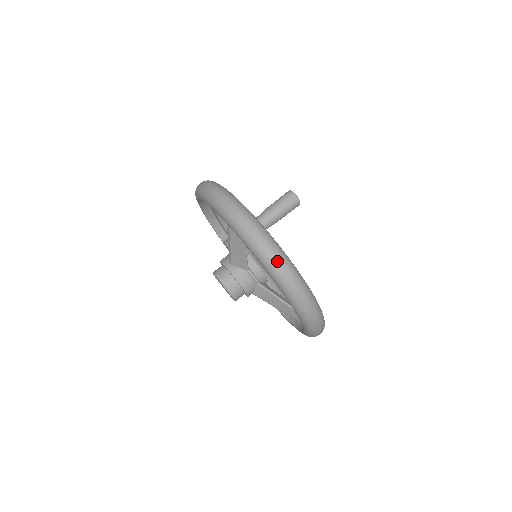
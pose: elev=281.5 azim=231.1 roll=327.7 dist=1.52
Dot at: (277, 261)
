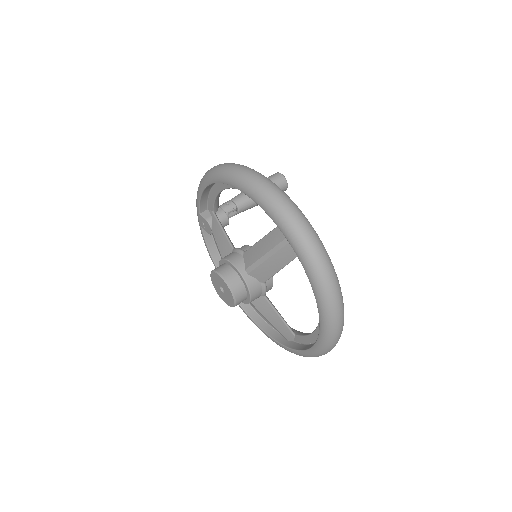
Dot at: (339, 310)
